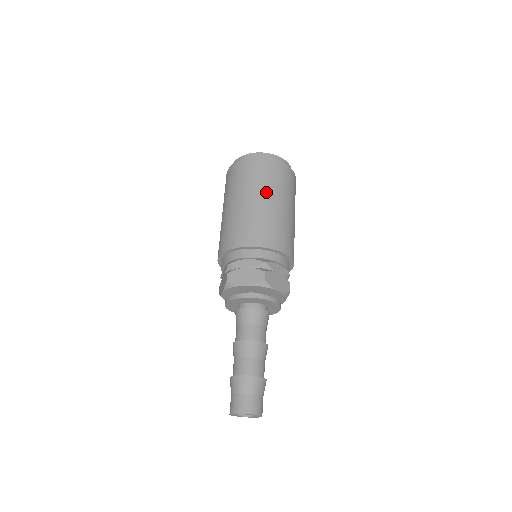
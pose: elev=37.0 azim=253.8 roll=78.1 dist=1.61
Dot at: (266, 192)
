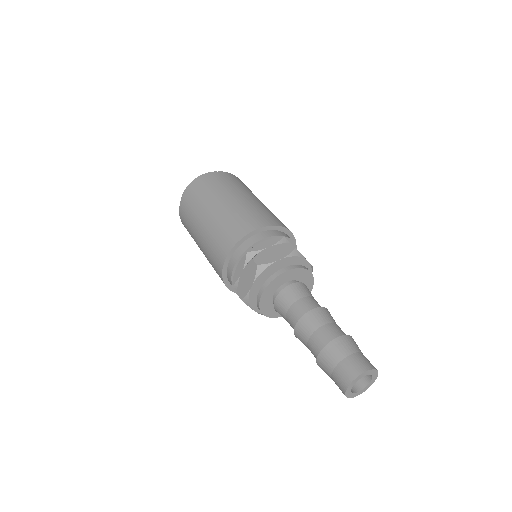
Dot at: (206, 208)
